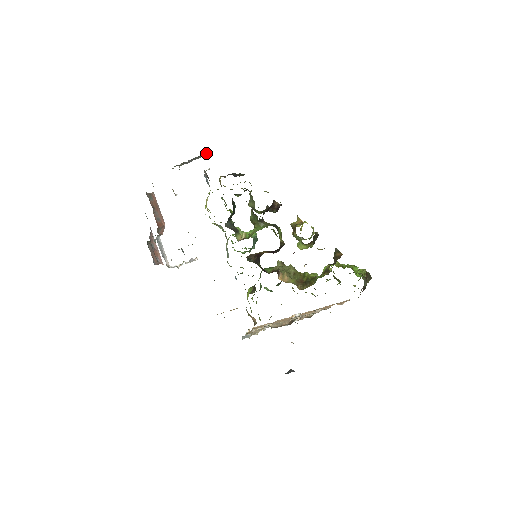
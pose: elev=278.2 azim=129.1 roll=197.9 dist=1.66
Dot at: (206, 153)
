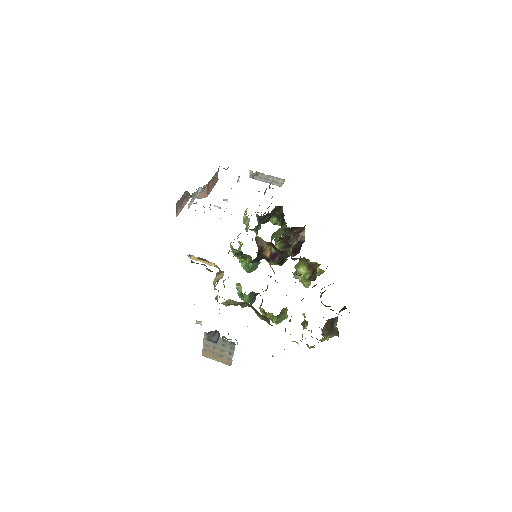
Dot at: (278, 183)
